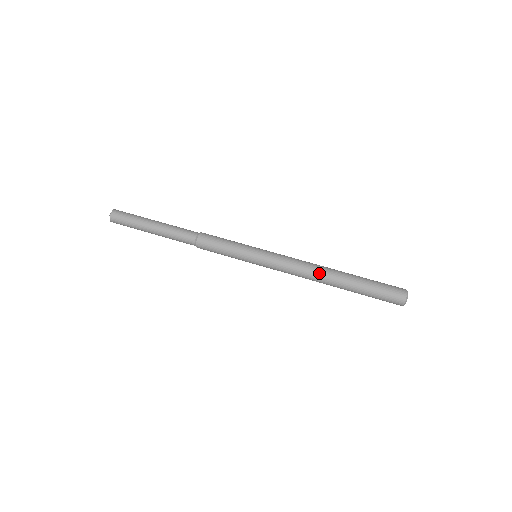
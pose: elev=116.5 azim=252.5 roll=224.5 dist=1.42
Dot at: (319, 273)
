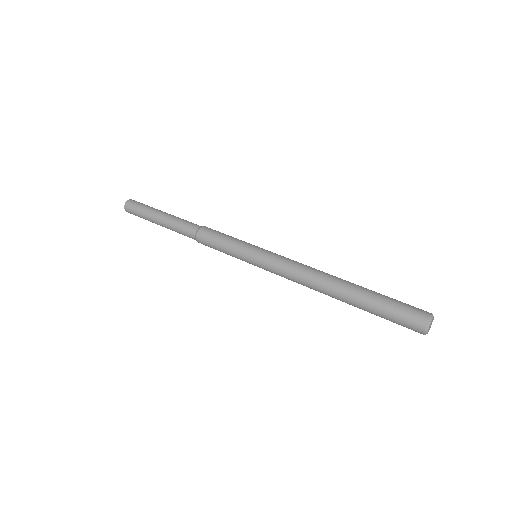
Dot at: (322, 276)
